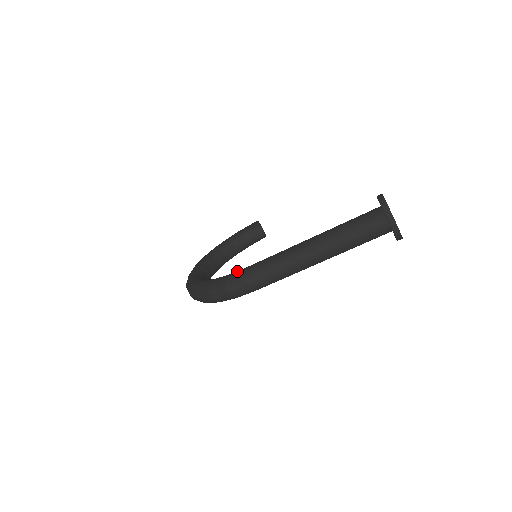
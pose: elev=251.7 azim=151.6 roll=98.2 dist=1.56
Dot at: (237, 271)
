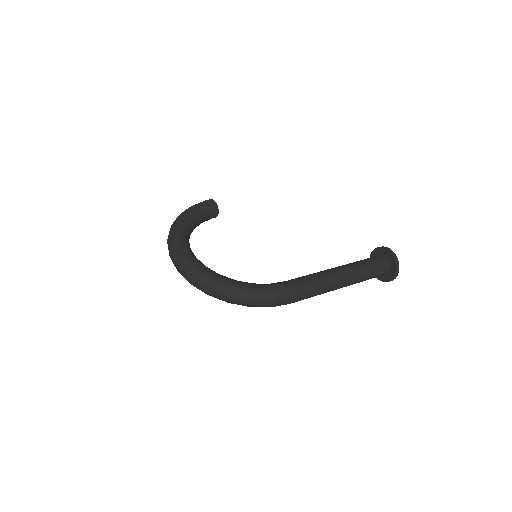
Dot at: (283, 284)
